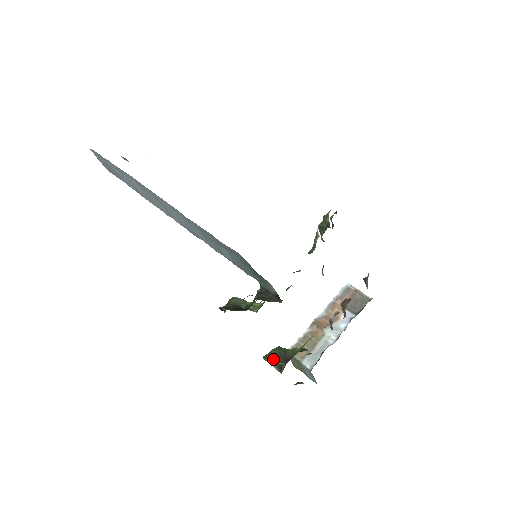
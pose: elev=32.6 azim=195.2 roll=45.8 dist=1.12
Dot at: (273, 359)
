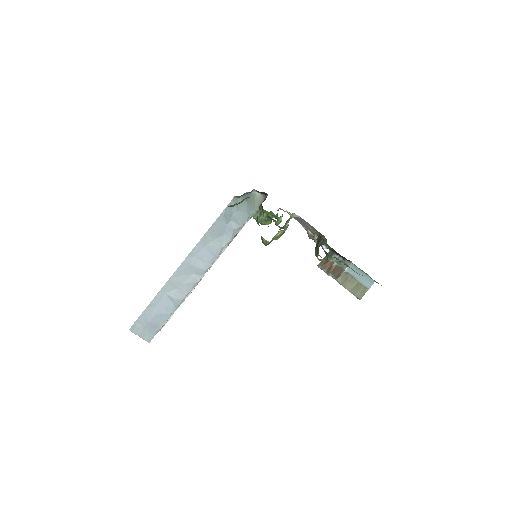
Dot at: (317, 246)
